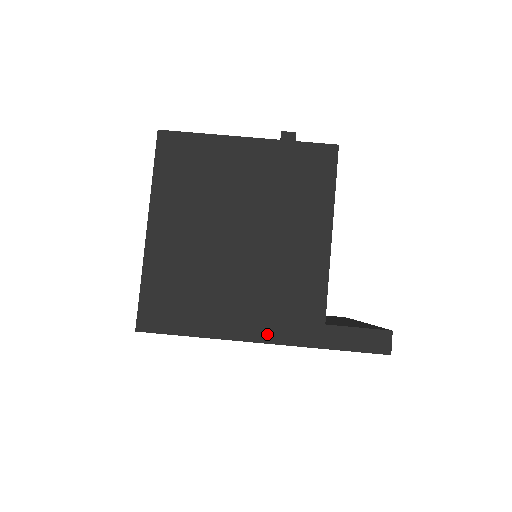
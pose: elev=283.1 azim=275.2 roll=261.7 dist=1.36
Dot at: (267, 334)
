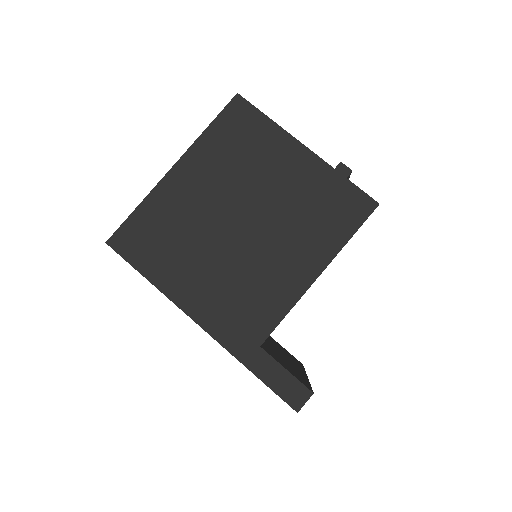
Dot at: (207, 320)
